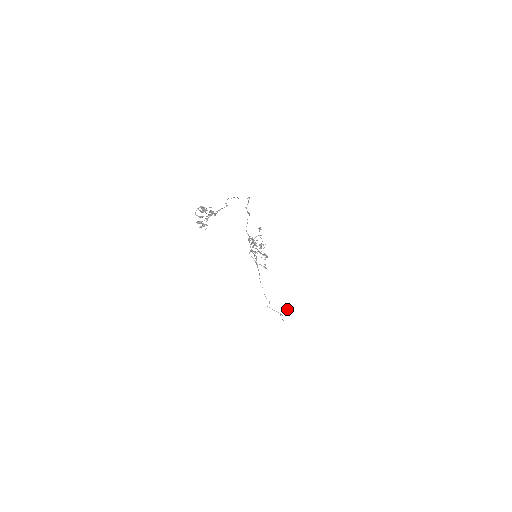
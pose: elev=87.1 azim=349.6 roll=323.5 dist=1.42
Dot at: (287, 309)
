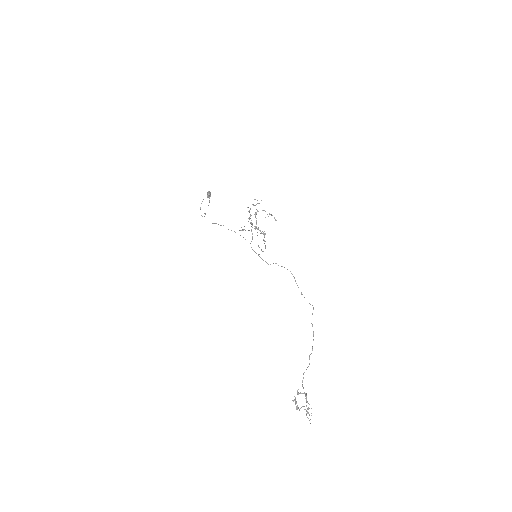
Dot at: (207, 196)
